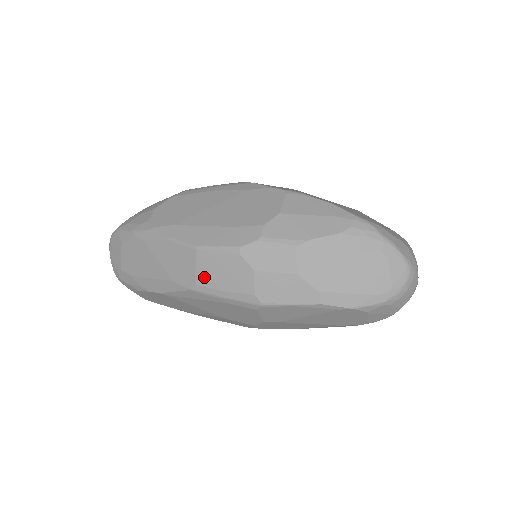
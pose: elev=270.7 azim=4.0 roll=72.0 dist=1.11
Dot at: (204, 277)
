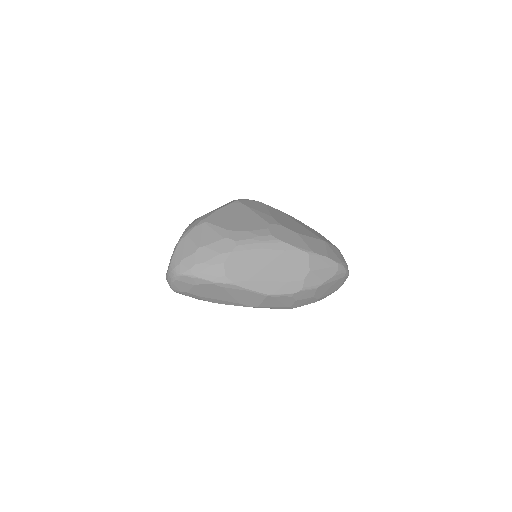
Dot at: (265, 304)
